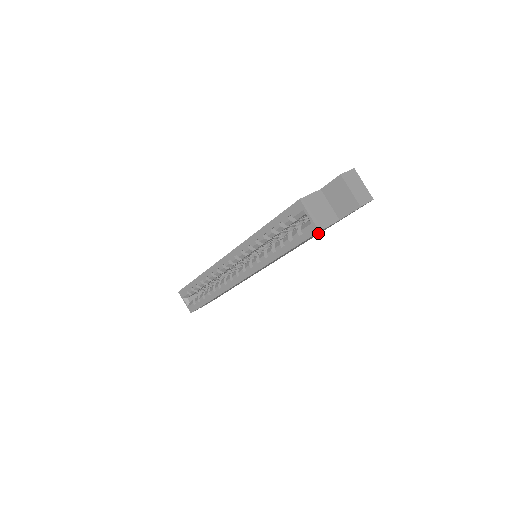
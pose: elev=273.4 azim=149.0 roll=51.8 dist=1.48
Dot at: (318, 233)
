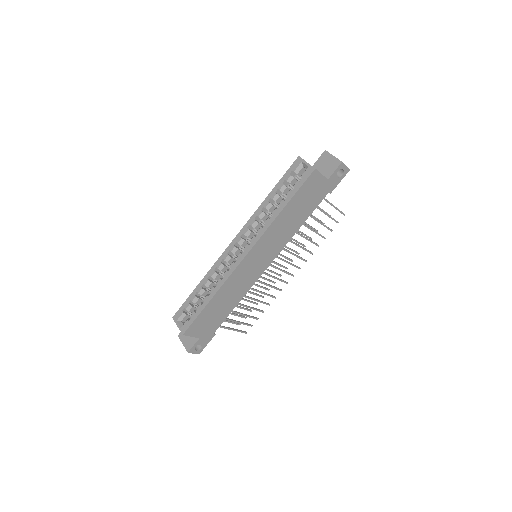
Dot at: (312, 198)
